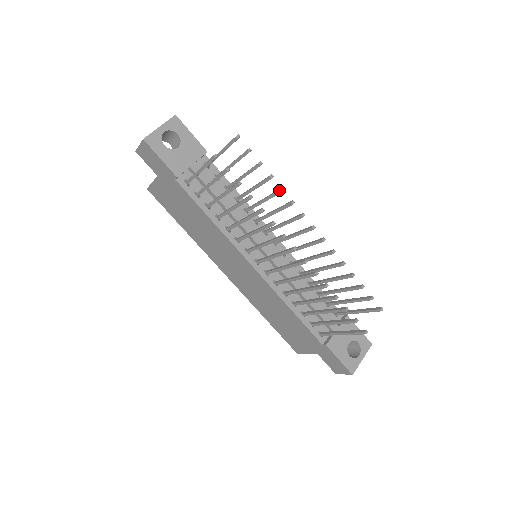
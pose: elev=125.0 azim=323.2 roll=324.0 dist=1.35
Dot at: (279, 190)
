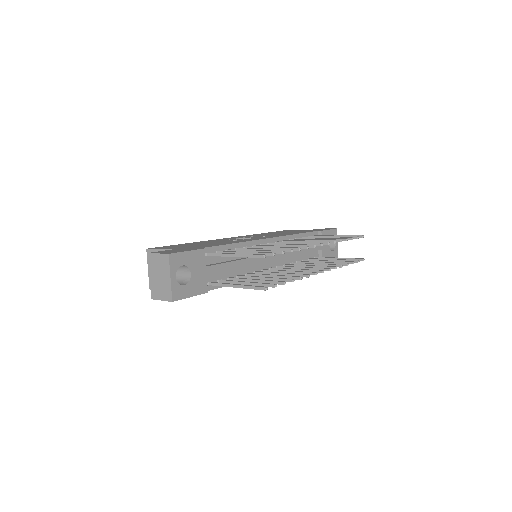
Dot at: occluded
